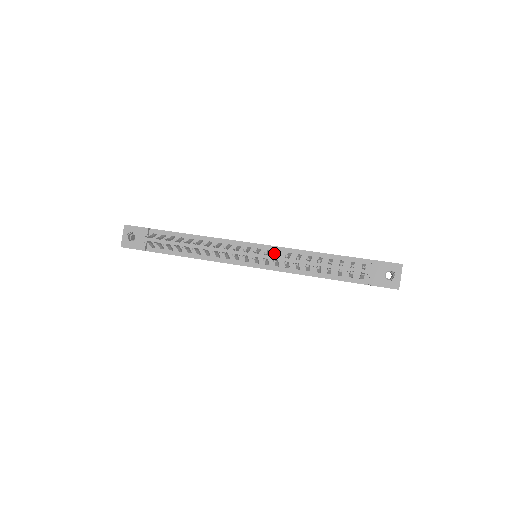
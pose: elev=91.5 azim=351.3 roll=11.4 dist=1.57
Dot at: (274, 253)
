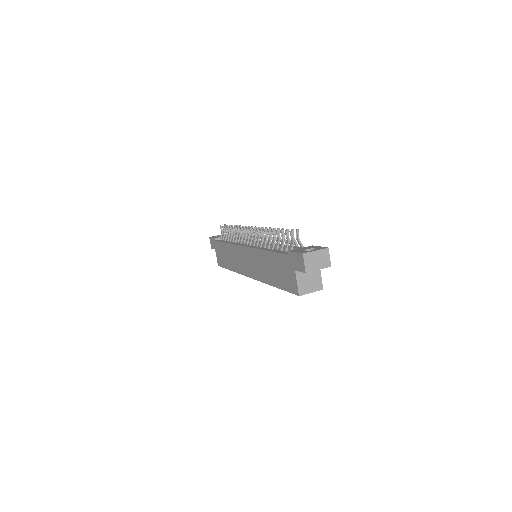
Dot at: occluded
